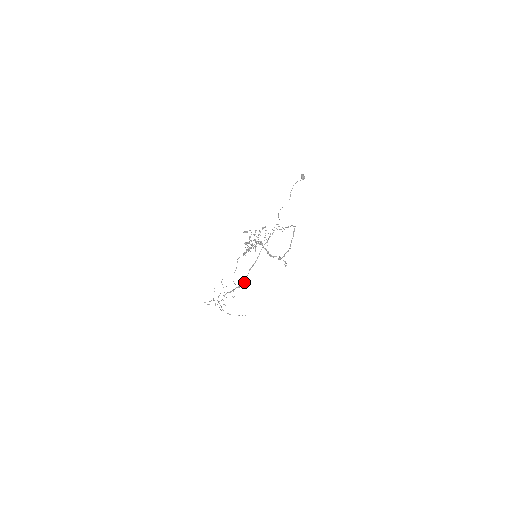
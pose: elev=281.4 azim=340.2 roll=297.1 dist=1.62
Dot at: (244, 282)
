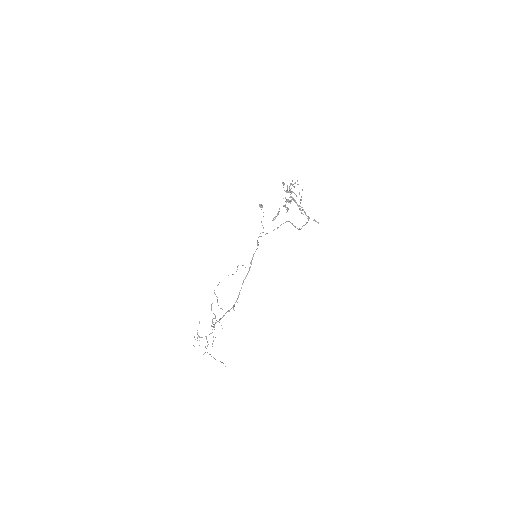
Dot at: (236, 301)
